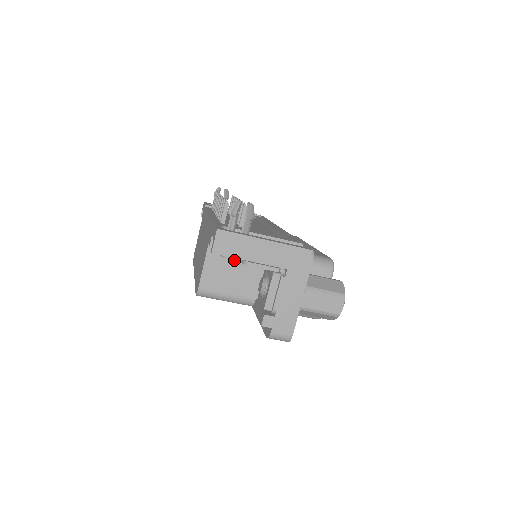
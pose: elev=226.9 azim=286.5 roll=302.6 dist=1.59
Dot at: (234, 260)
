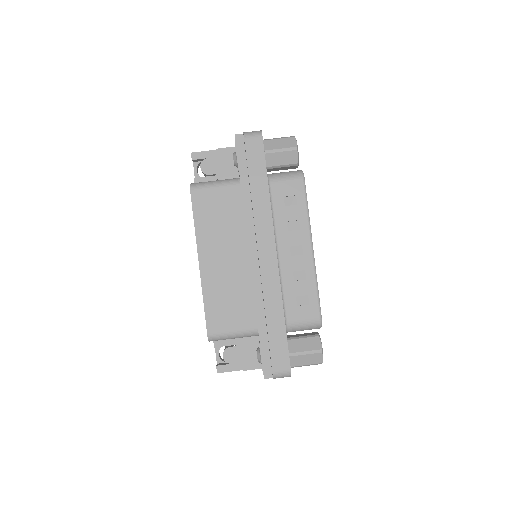
Dot at: (209, 158)
